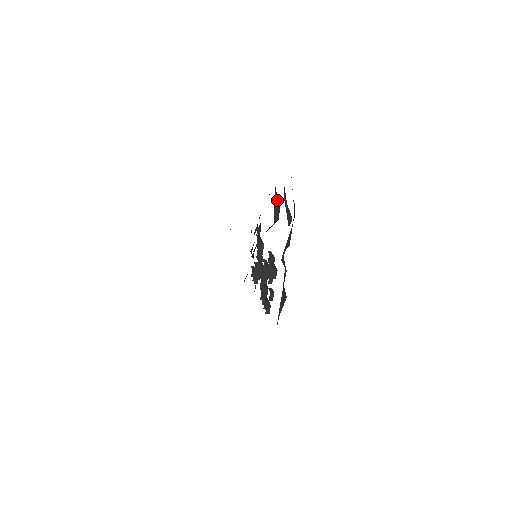
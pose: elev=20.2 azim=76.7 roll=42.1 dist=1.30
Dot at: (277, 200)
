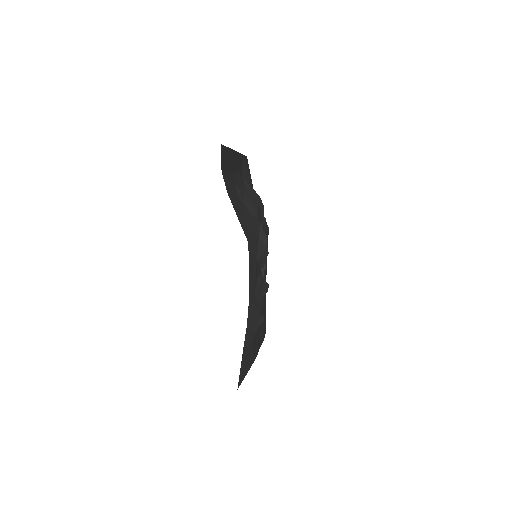
Dot at: (262, 259)
